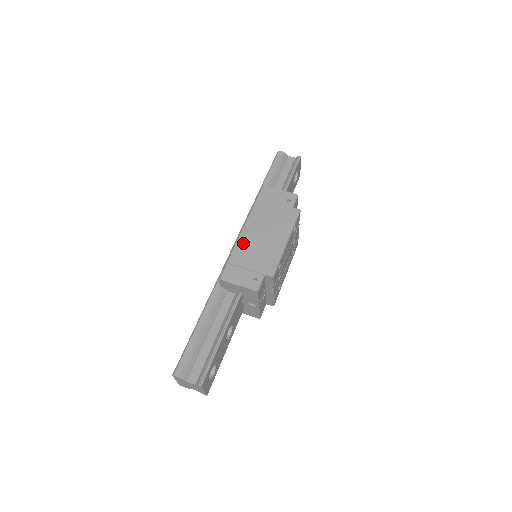
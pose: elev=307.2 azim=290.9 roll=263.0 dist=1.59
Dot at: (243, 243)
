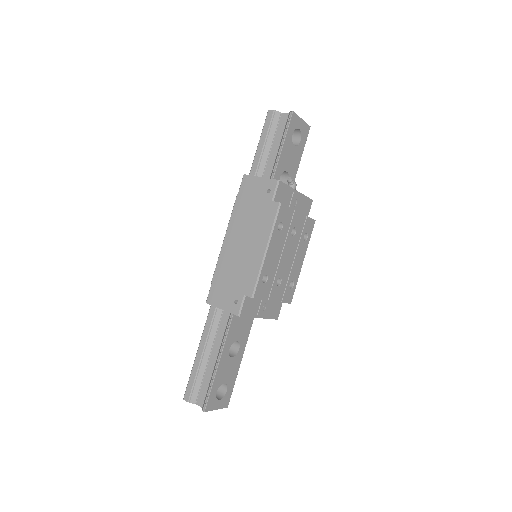
Dot at: (224, 257)
